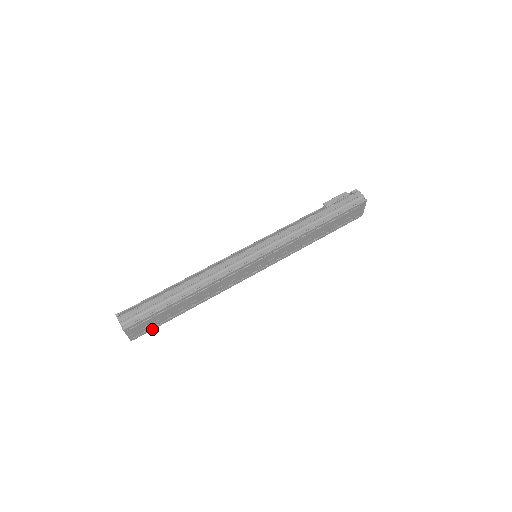
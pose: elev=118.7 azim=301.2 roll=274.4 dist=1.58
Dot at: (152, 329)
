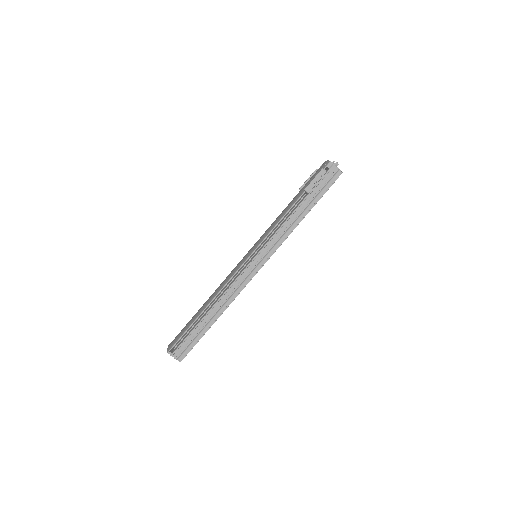
Dot at: occluded
